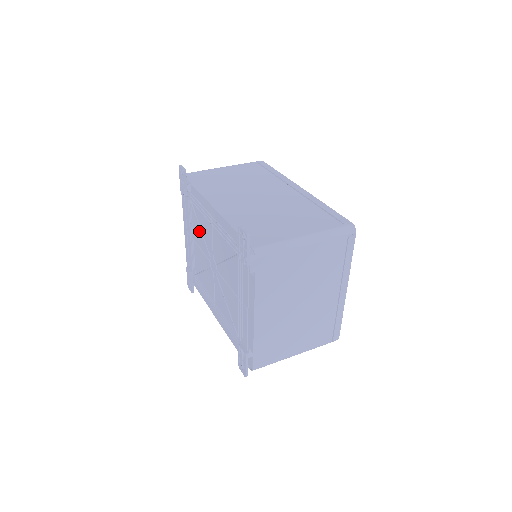
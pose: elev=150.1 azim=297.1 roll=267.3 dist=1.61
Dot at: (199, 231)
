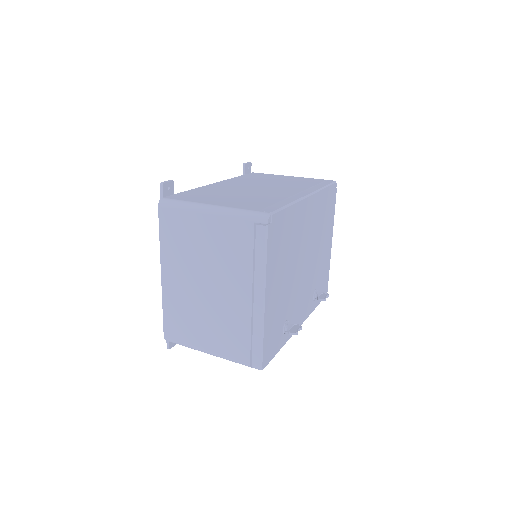
Dot at: occluded
